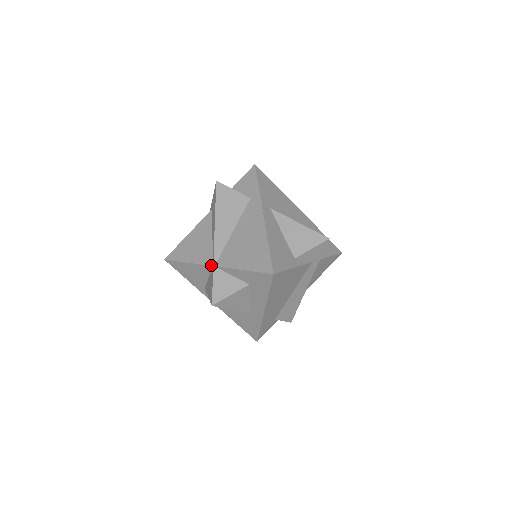
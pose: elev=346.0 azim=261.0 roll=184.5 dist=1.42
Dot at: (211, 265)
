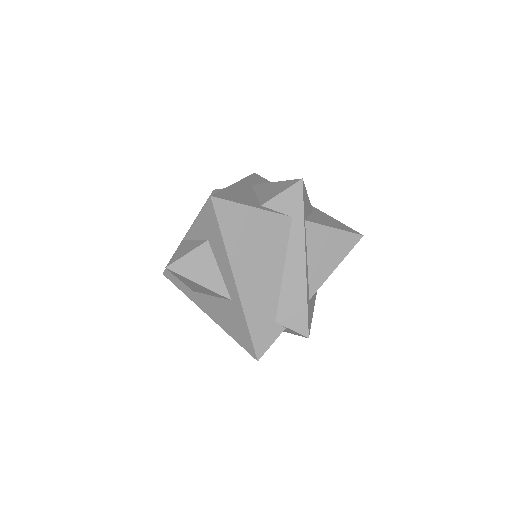
Dot at: (182, 241)
